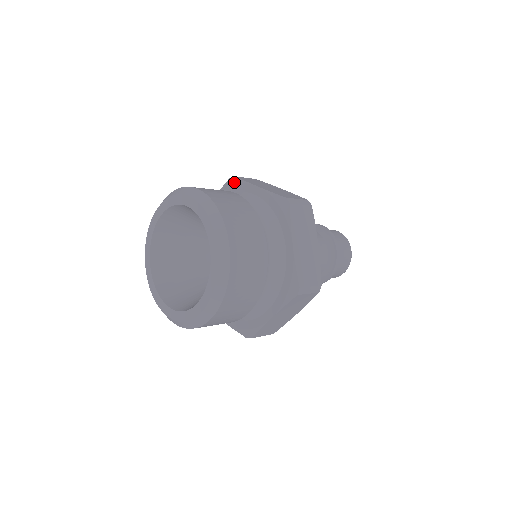
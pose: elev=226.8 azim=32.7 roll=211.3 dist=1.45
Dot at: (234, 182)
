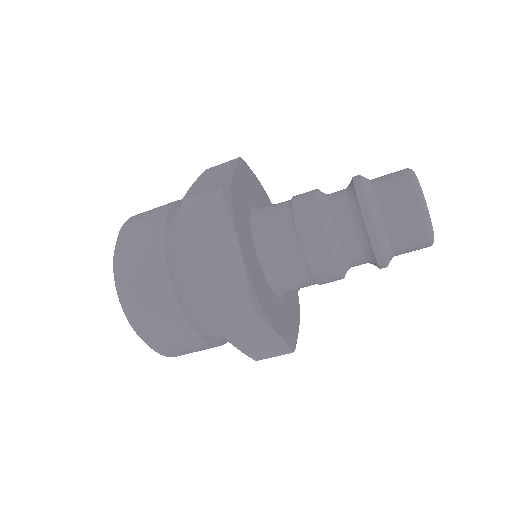
Dot at: occluded
